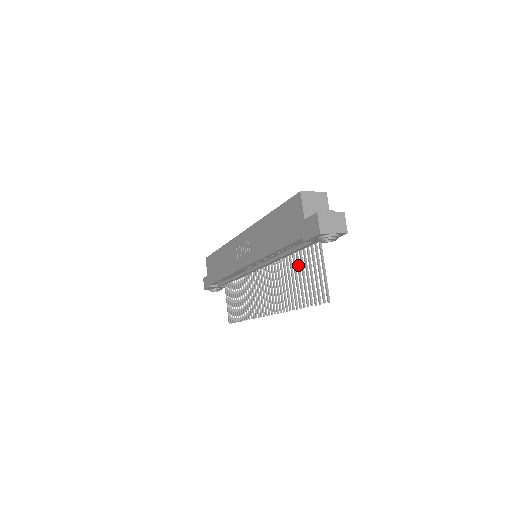
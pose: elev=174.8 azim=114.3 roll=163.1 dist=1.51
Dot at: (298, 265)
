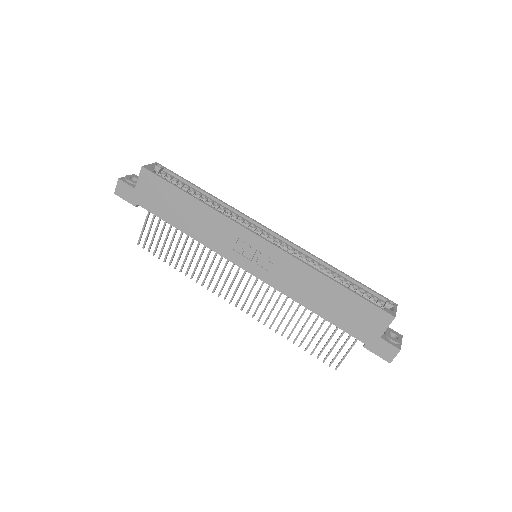
Dot at: occluded
